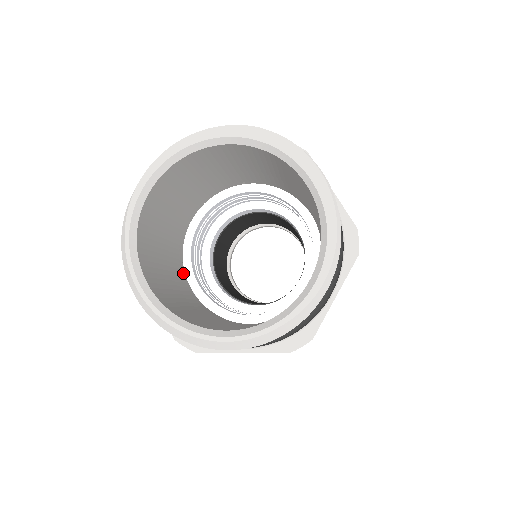
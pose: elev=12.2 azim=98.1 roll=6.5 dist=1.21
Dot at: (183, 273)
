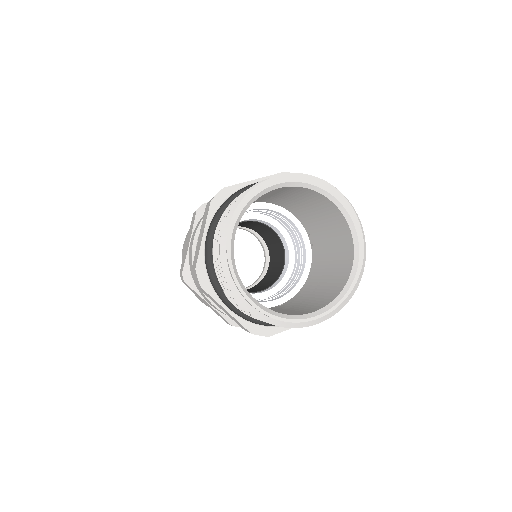
Dot at: occluded
